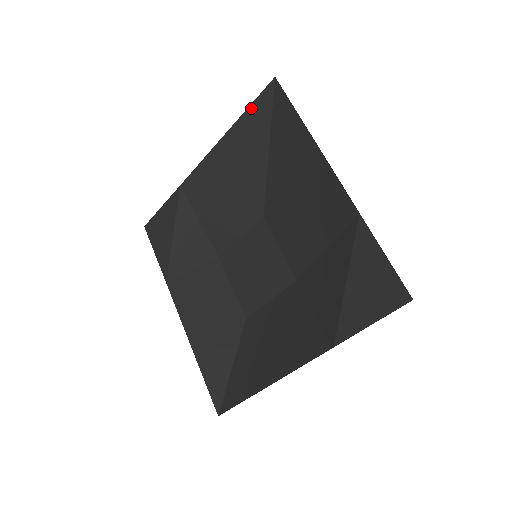
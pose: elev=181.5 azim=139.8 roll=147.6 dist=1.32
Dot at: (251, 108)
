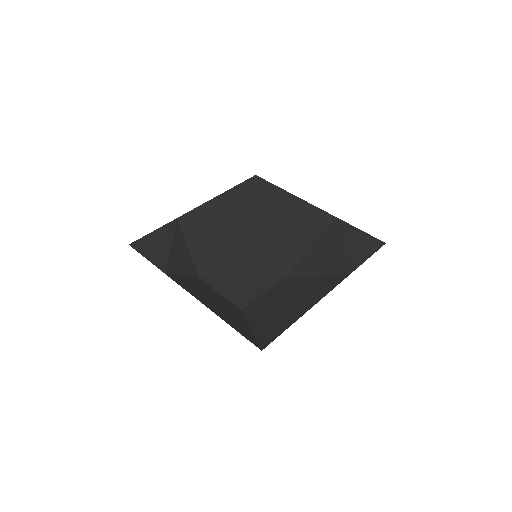
Dot at: (240, 185)
